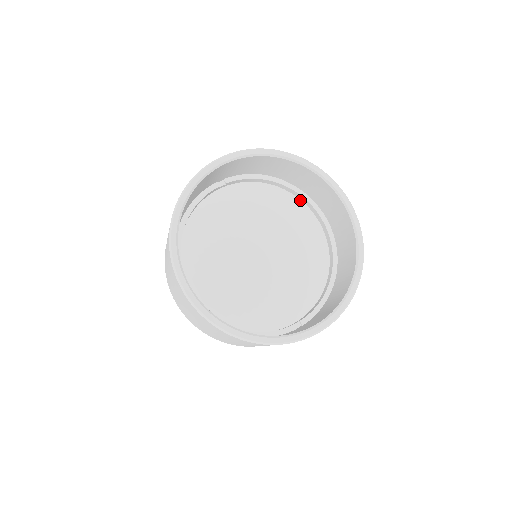
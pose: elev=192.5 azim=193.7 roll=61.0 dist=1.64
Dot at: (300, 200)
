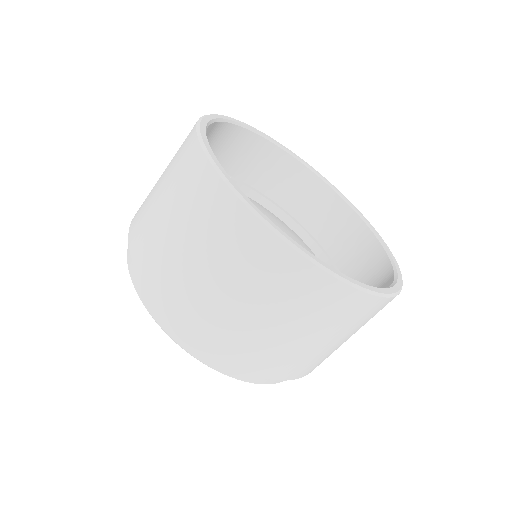
Dot at: (300, 238)
